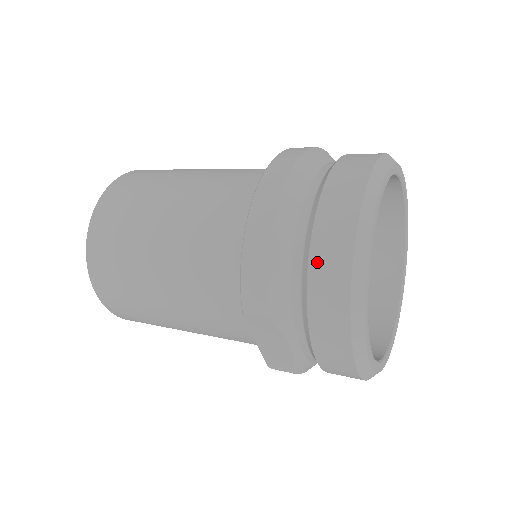
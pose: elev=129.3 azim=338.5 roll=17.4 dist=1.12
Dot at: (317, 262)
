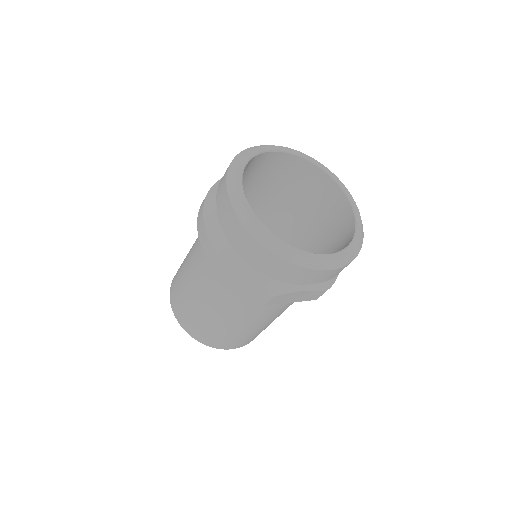
Dot at: (256, 260)
